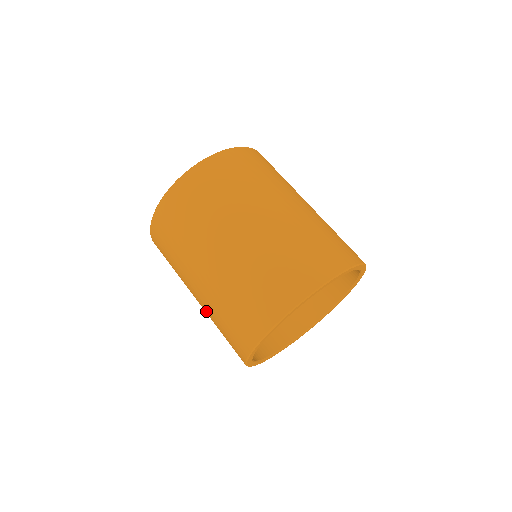
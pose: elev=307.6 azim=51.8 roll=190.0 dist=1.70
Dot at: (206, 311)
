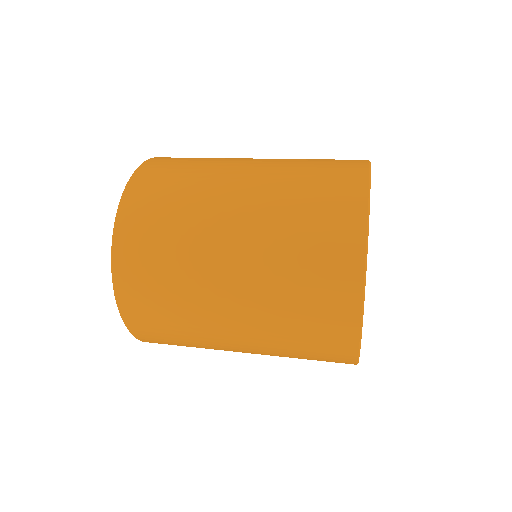
Dot at: (258, 294)
